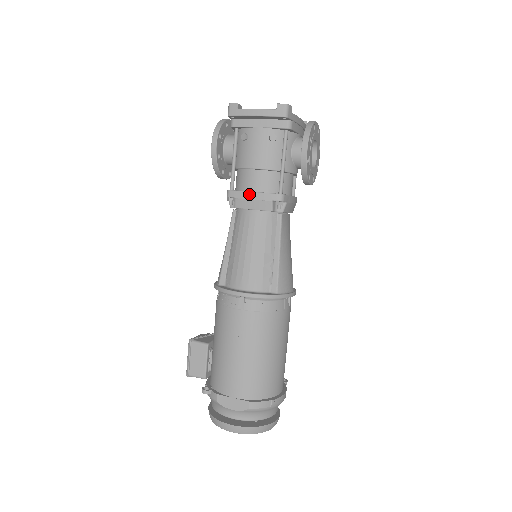
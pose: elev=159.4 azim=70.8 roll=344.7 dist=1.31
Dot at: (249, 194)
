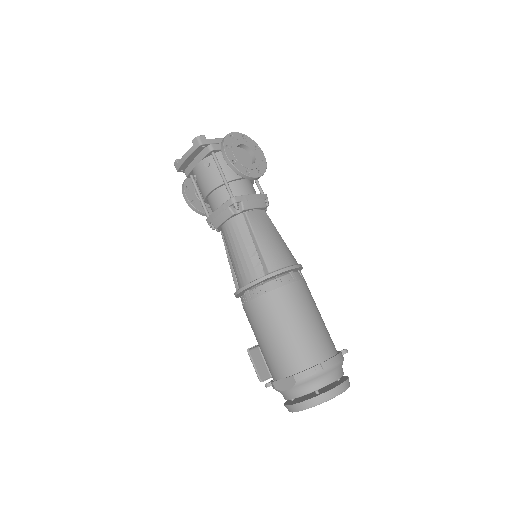
Dot at: (215, 213)
